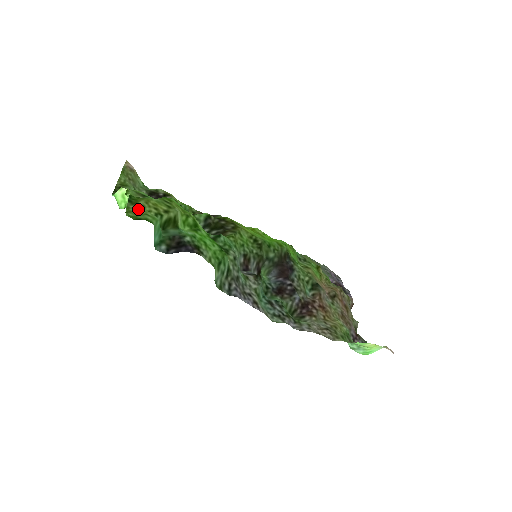
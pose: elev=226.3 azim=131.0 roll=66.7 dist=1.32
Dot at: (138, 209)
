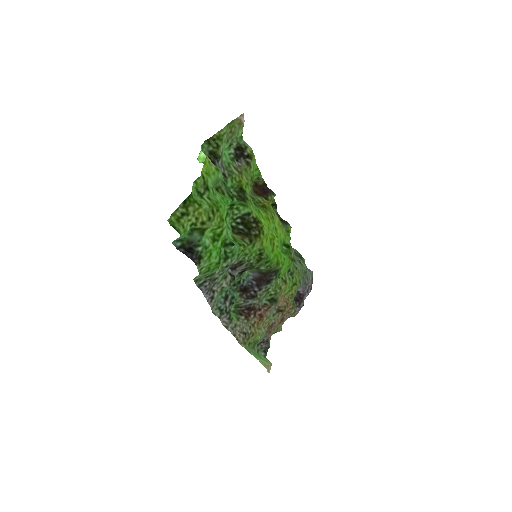
Dot at: (183, 215)
